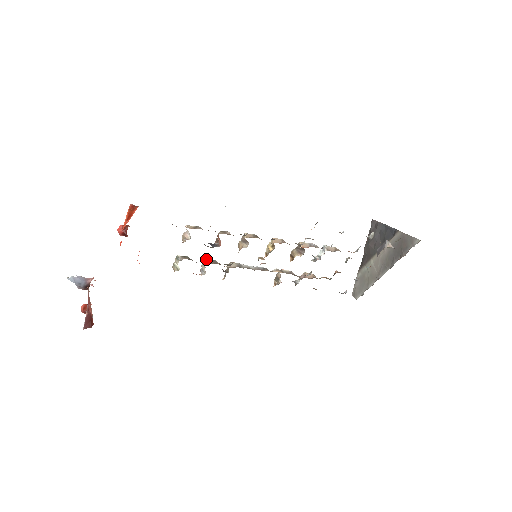
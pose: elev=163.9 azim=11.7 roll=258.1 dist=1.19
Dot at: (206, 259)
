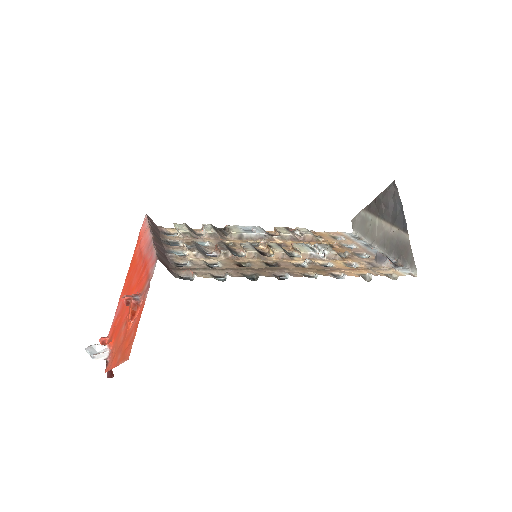
Dot at: (207, 233)
